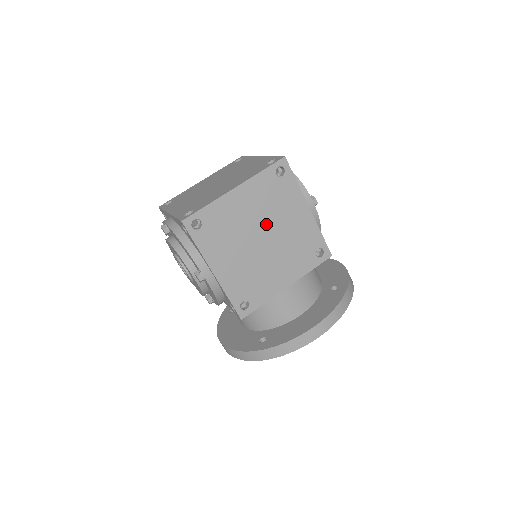
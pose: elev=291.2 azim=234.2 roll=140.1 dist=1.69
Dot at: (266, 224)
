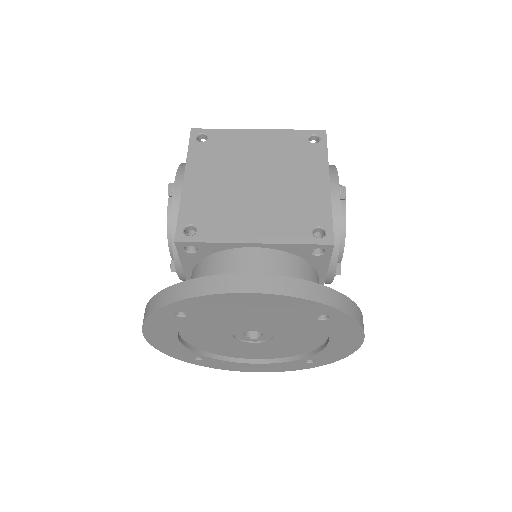
Dot at: (270, 171)
